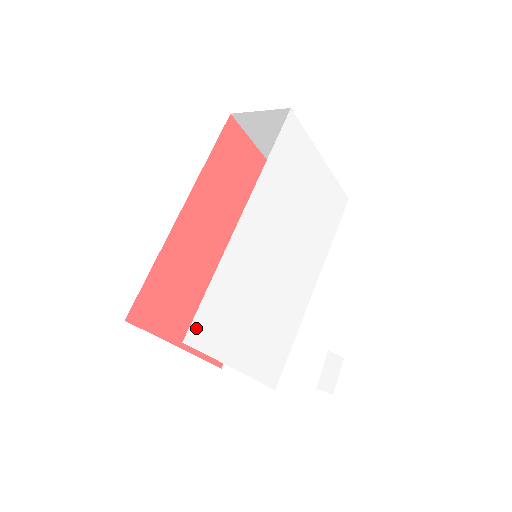
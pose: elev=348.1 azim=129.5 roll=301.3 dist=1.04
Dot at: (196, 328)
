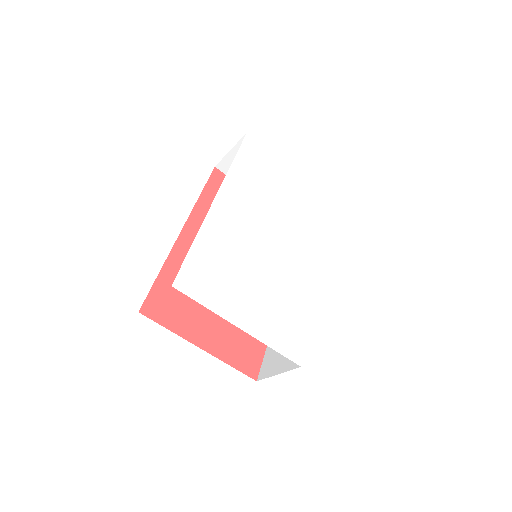
Dot at: (185, 278)
